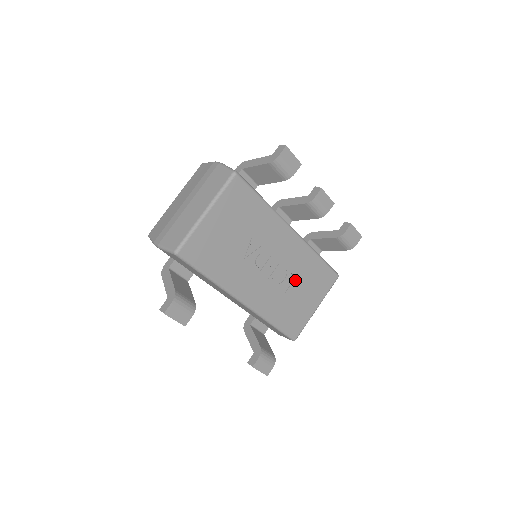
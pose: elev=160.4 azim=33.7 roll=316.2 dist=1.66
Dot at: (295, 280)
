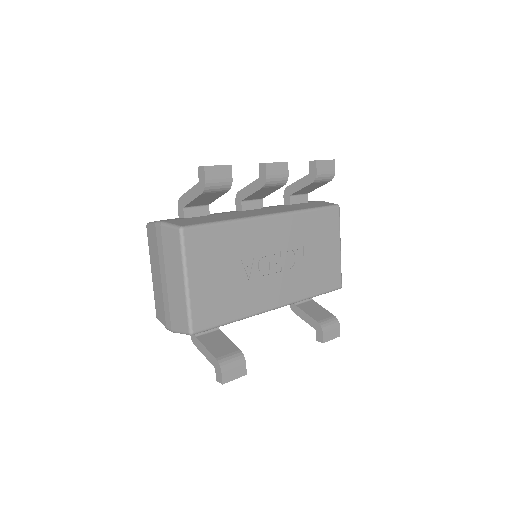
Dot at: (304, 249)
